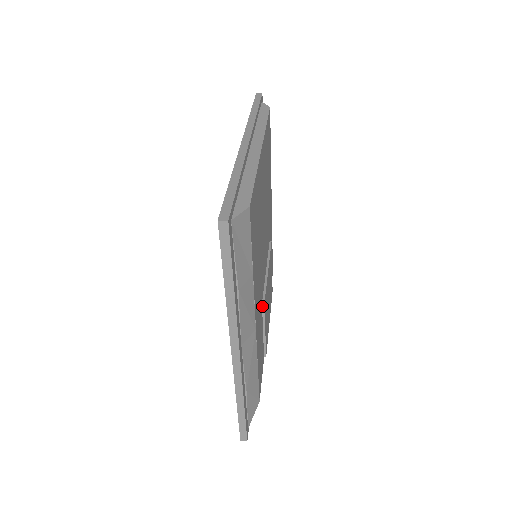
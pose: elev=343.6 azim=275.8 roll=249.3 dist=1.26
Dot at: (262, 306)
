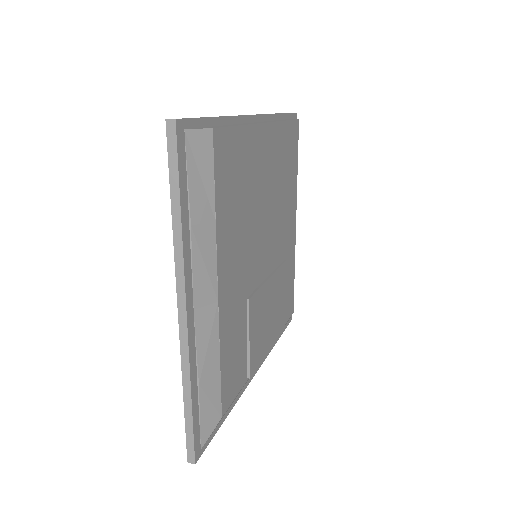
Dot at: (247, 302)
